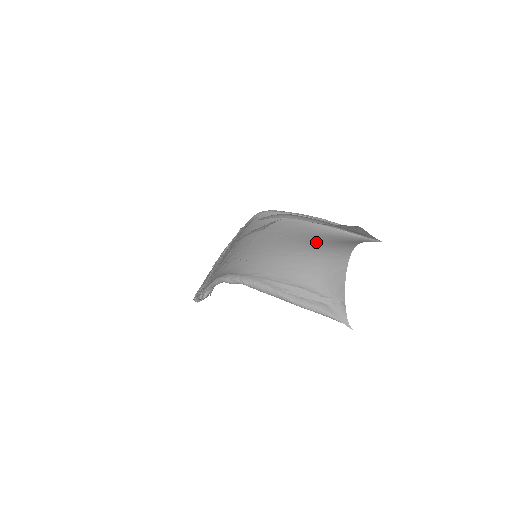
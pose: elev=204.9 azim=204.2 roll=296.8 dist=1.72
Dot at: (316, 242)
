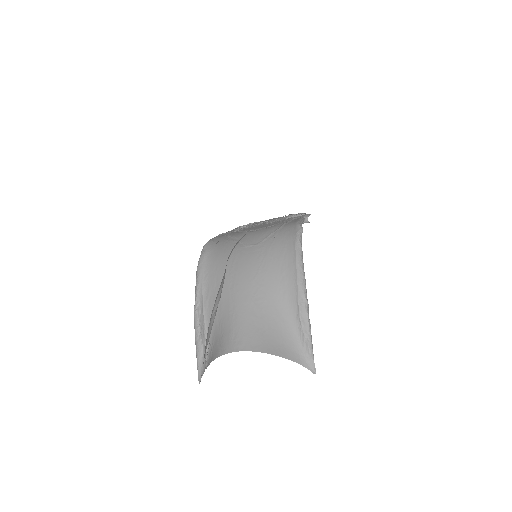
Dot at: (255, 308)
